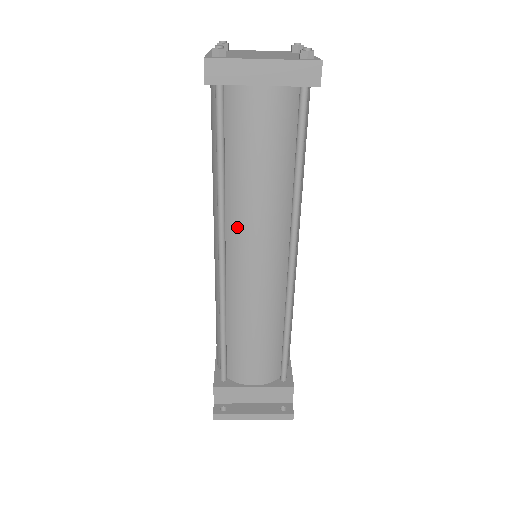
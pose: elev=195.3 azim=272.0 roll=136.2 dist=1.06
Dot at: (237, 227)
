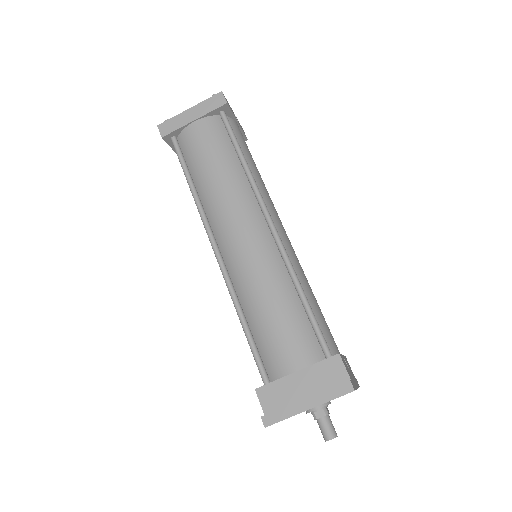
Dot at: (215, 216)
